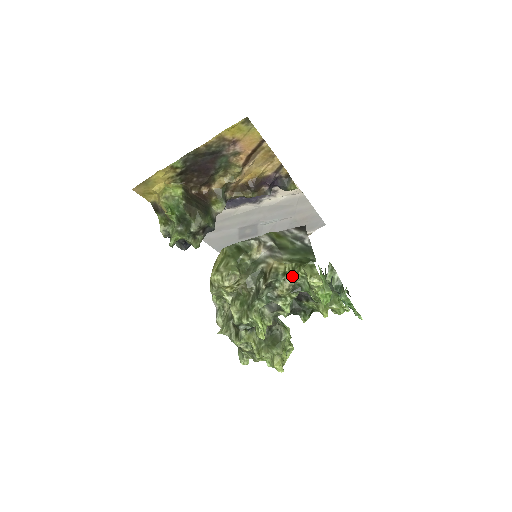
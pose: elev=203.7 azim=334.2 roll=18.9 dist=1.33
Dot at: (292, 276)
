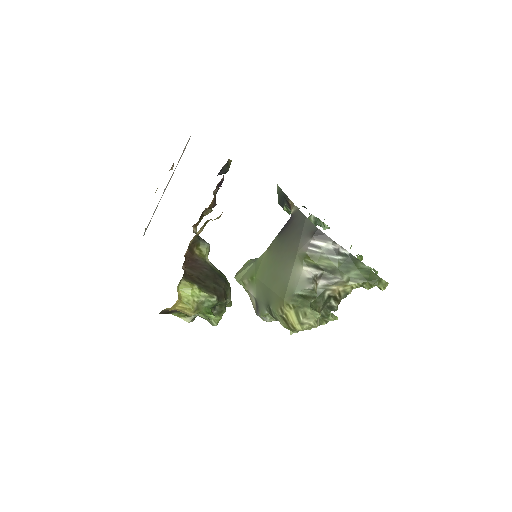
Dot at: occluded
